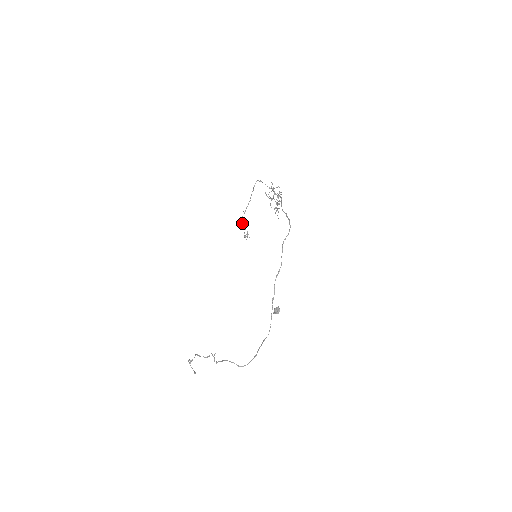
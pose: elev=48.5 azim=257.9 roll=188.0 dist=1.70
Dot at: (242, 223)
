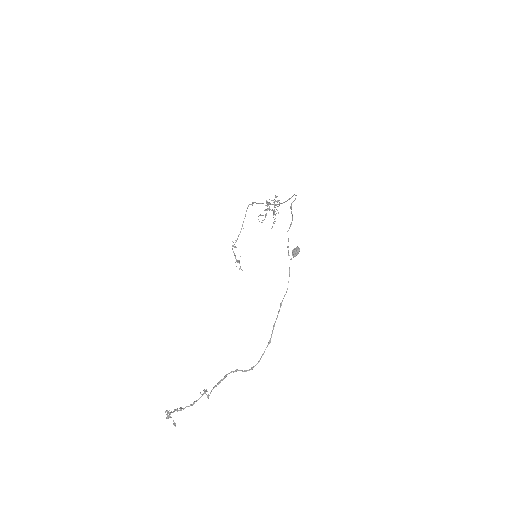
Dot at: (235, 246)
